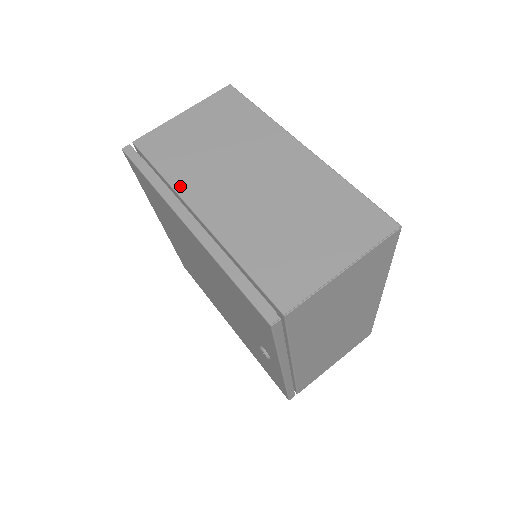
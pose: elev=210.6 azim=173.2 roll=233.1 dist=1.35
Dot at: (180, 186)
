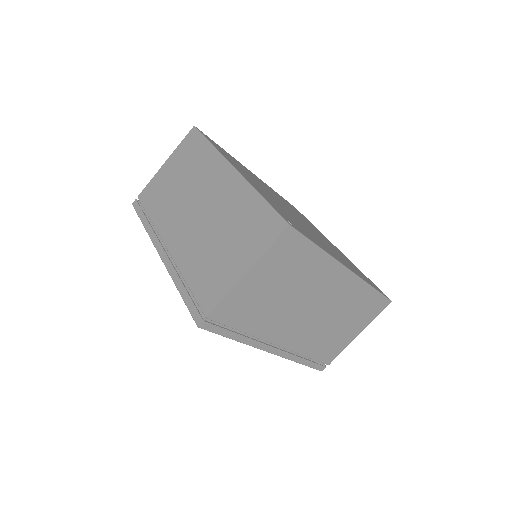
Dot at: (159, 226)
